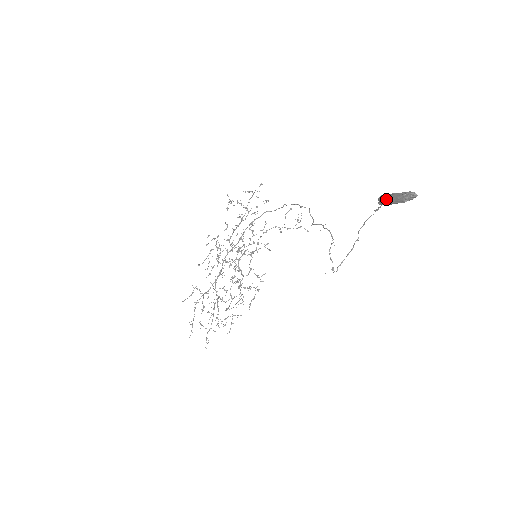
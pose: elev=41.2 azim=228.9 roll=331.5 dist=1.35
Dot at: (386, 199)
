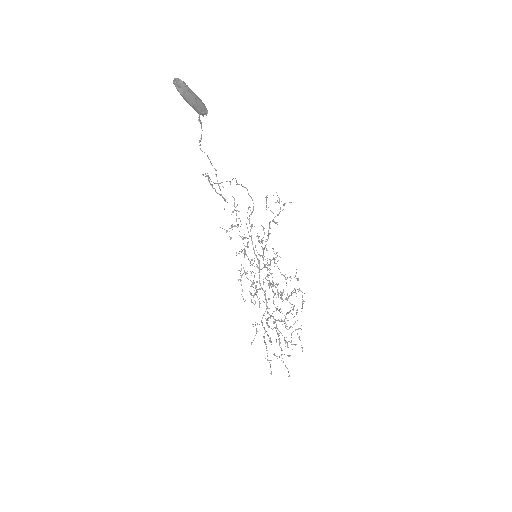
Dot at: occluded
